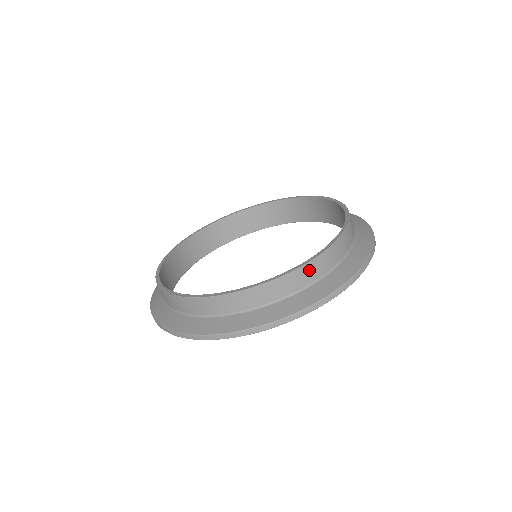
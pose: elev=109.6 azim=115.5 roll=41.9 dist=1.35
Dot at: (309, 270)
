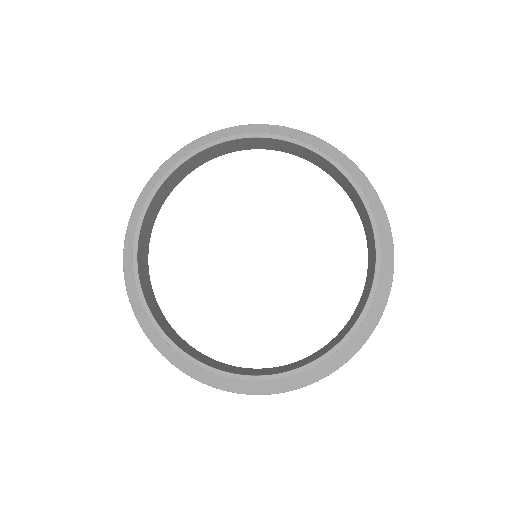
Dot at: (300, 371)
